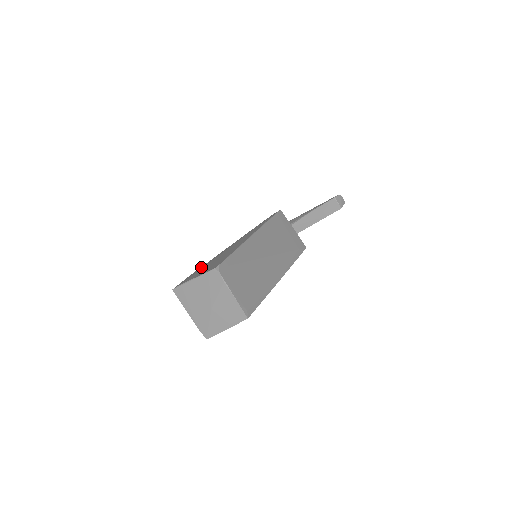
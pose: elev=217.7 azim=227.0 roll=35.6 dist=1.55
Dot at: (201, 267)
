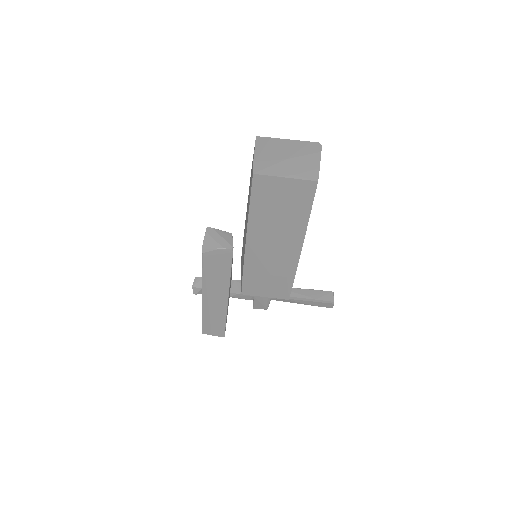
Dot at: occluded
